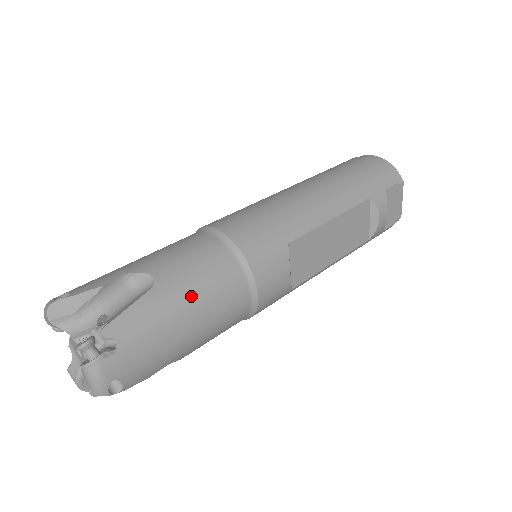
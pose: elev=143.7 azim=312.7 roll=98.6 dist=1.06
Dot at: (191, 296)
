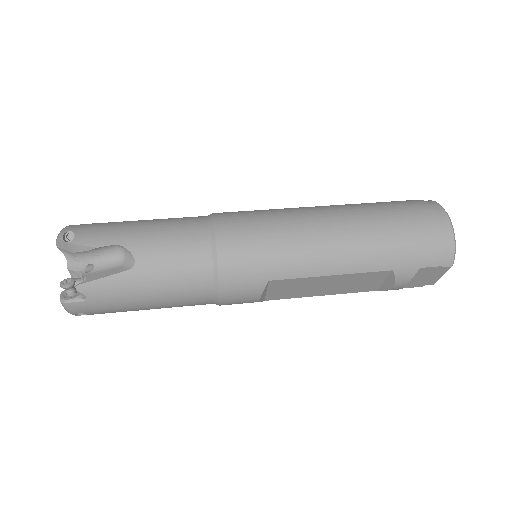
Dot at: (157, 288)
